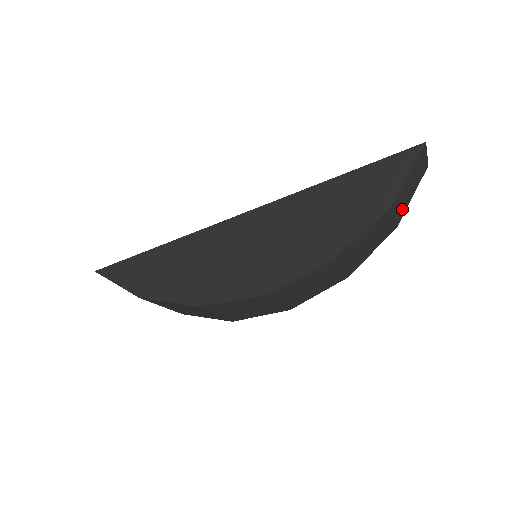
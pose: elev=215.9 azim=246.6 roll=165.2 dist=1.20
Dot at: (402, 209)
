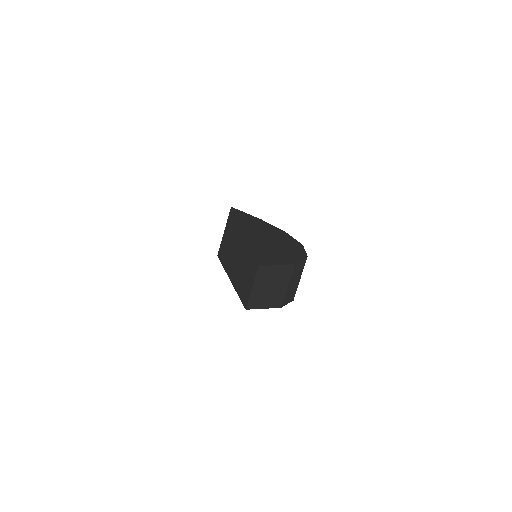
Dot at: (284, 275)
